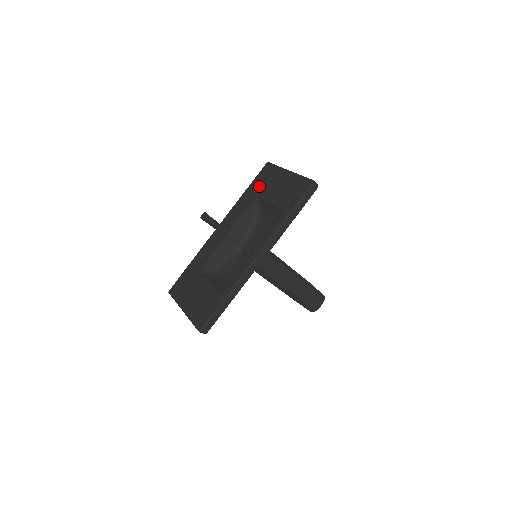
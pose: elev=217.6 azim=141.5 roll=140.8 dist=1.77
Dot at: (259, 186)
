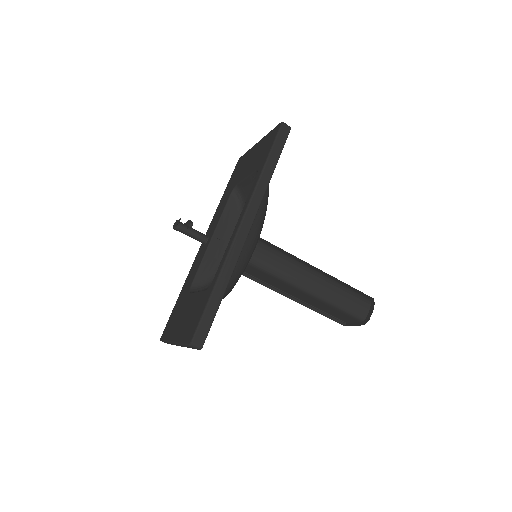
Dot at: (234, 178)
